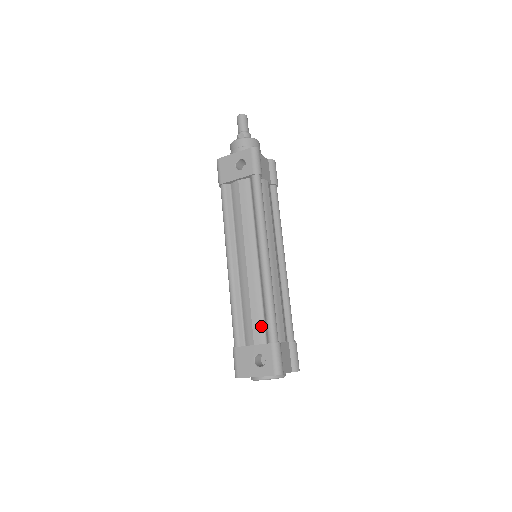
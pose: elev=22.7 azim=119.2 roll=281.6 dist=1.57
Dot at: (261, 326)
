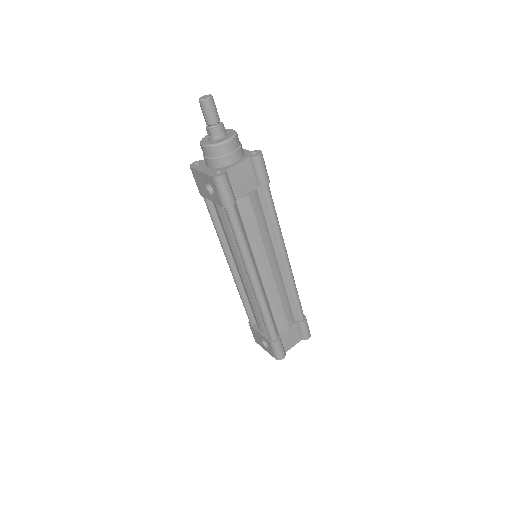
Dot at: (263, 323)
